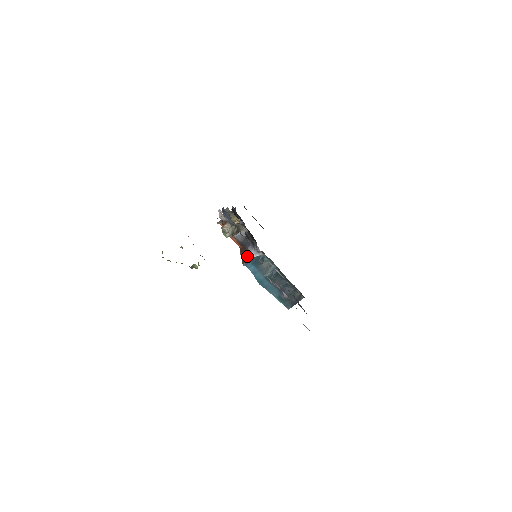
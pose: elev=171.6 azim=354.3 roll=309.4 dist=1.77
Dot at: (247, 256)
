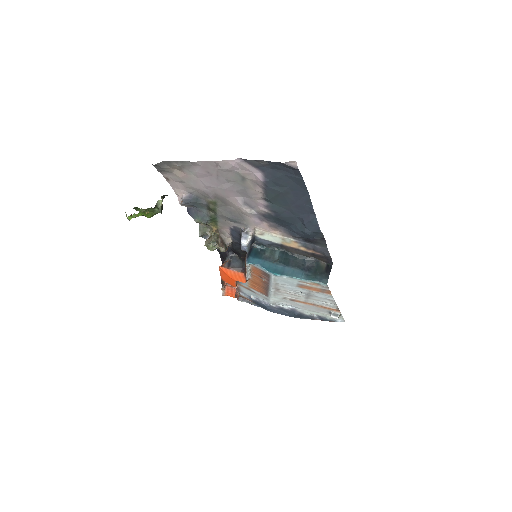
Dot at: occluded
